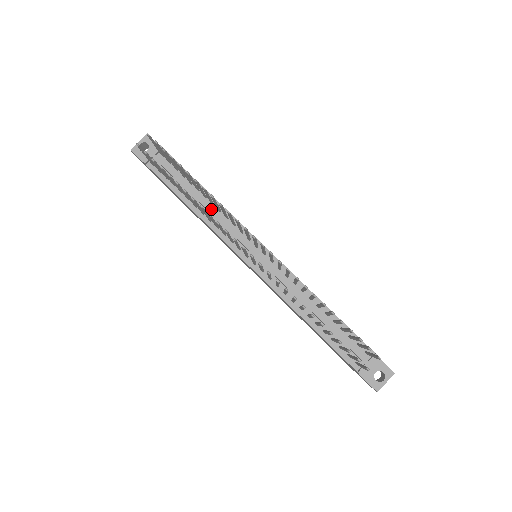
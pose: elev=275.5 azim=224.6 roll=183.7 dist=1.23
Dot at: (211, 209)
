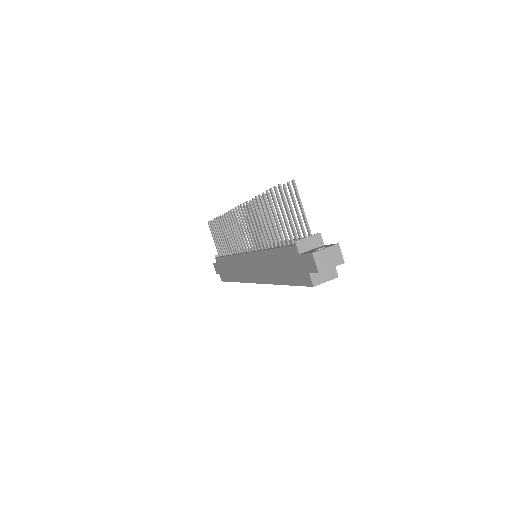
Dot at: occluded
